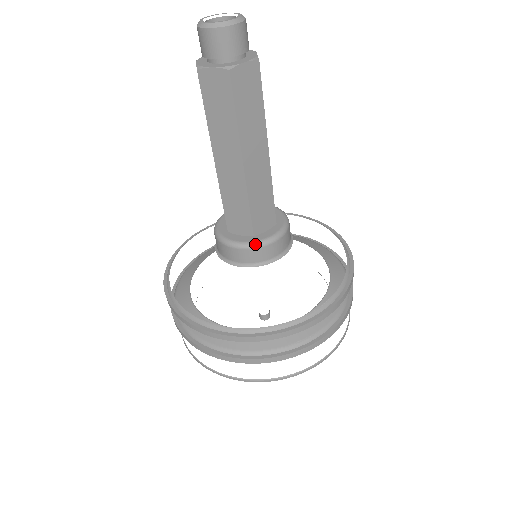
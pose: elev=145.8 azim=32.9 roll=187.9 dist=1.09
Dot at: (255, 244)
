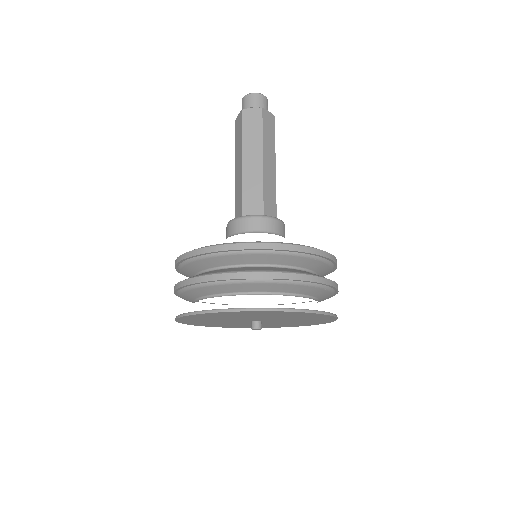
Dot at: (266, 216)
